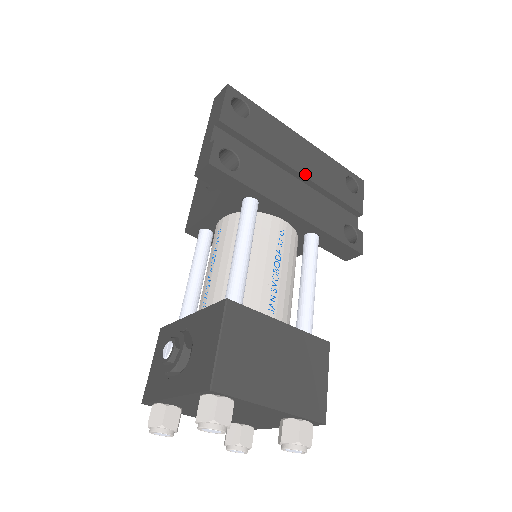
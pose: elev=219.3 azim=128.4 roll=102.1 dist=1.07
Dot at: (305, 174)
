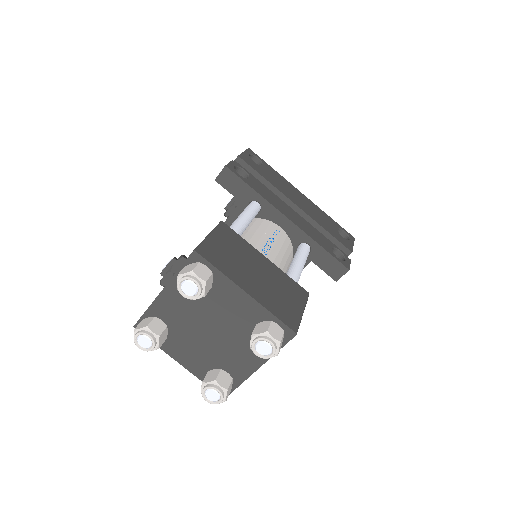
Dot at: (301, 208)
